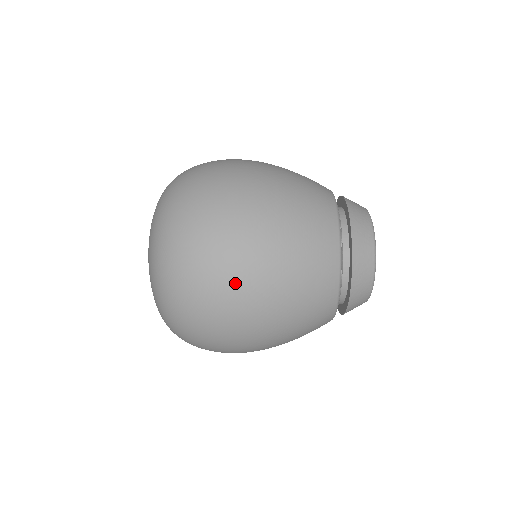
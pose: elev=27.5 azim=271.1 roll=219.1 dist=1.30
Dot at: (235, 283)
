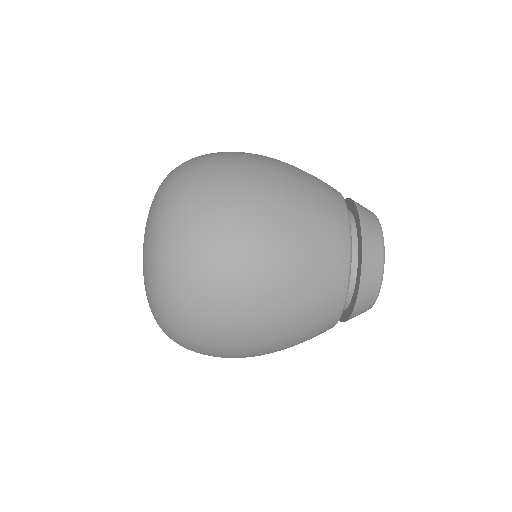
Dot at: (241, 289)
